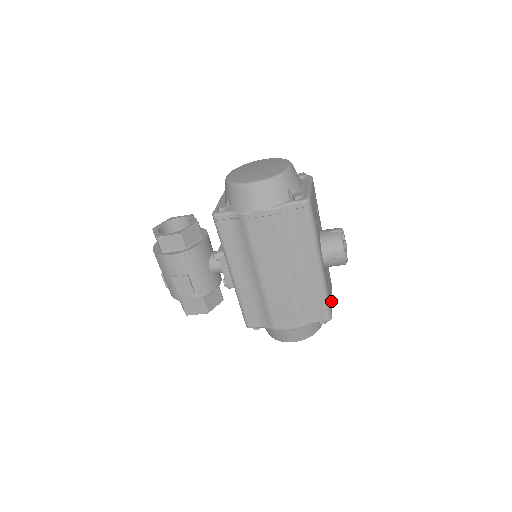
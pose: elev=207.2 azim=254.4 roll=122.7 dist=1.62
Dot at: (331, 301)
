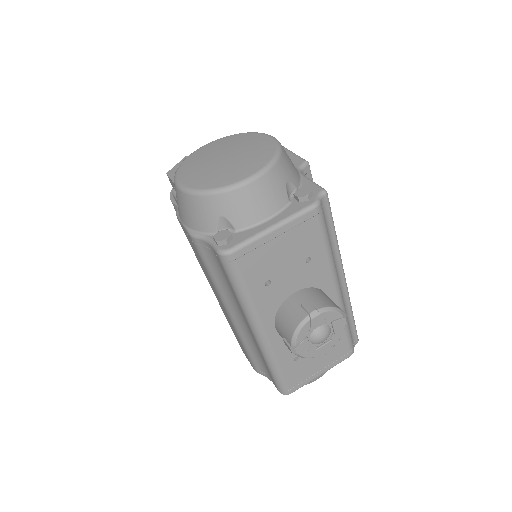
Dot at: (309, 374)
